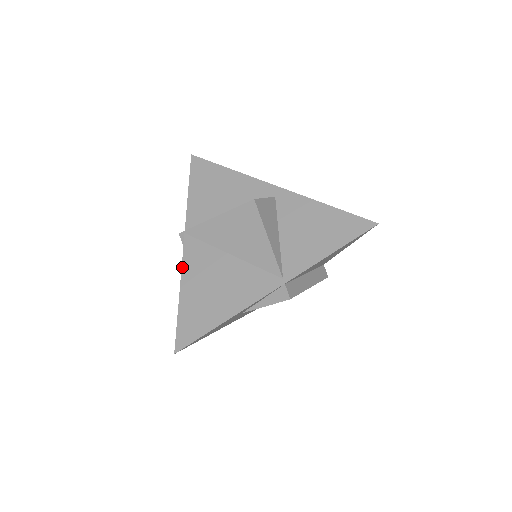
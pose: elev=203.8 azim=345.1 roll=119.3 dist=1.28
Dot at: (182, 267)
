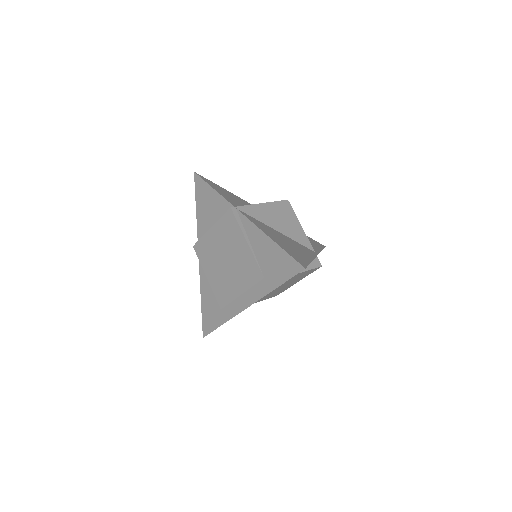
Dot at: (256, 225)
